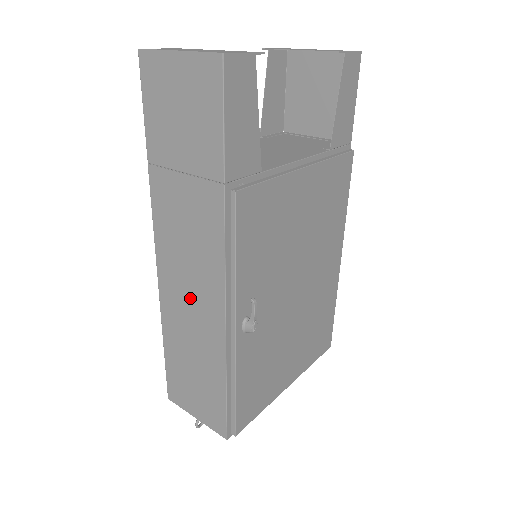
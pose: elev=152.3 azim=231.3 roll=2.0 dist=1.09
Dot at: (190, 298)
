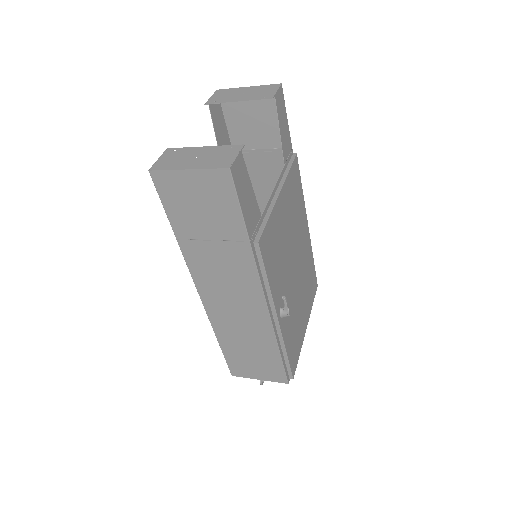
Dot at: (237, 312)
